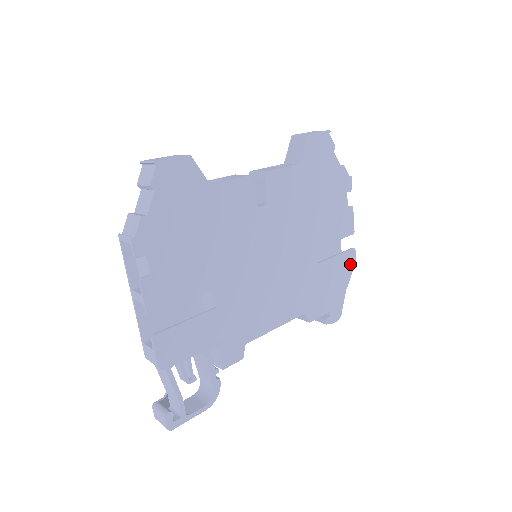
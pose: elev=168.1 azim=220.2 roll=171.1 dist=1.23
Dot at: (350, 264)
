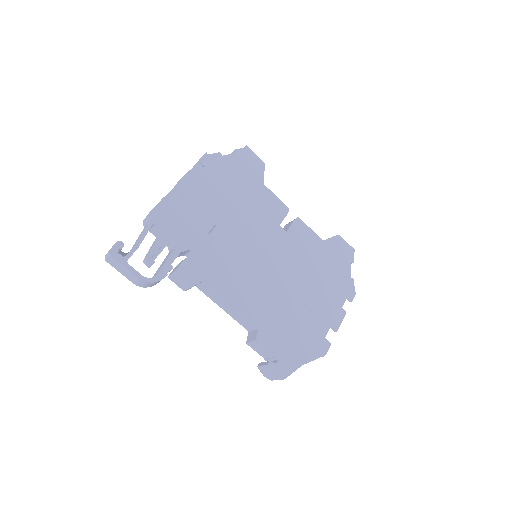
Dot at: (319, 350)
